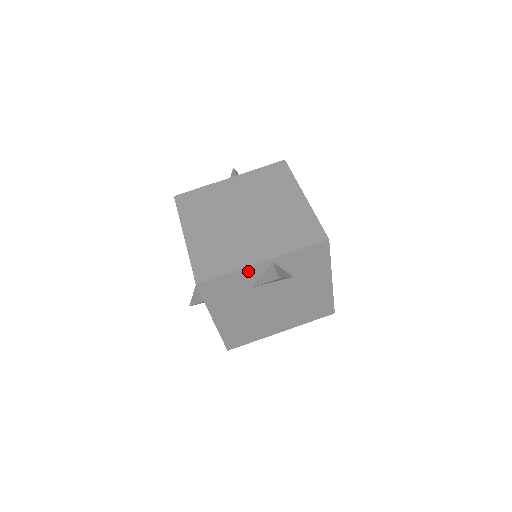
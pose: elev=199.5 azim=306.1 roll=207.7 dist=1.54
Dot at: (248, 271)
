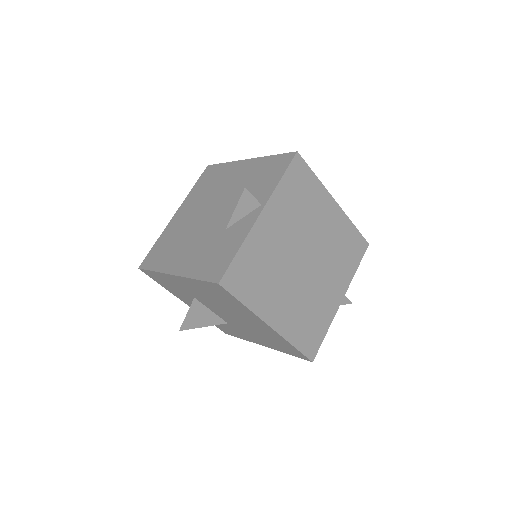
Dot at: occluded
